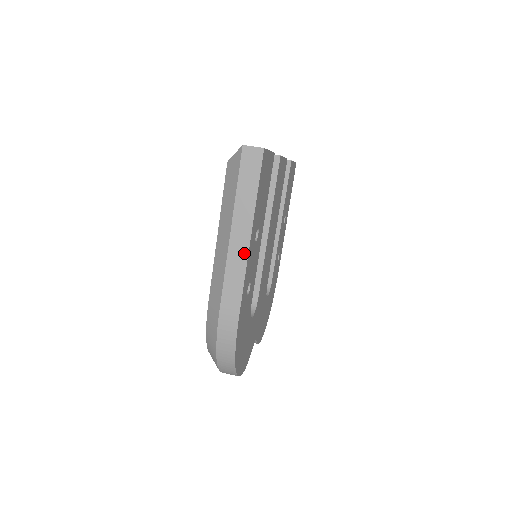
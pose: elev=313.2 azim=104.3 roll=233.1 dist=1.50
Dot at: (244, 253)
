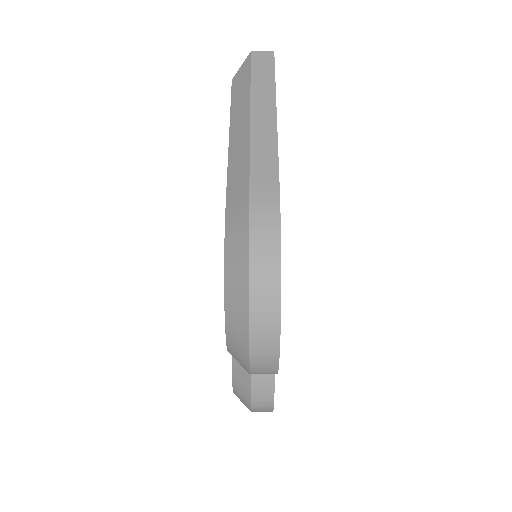
Dot at: (271, 127)
